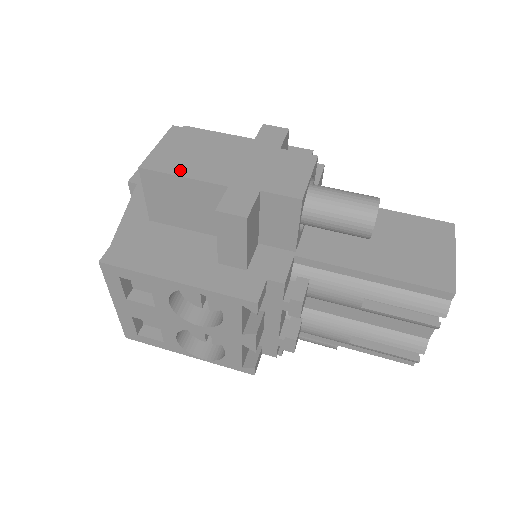
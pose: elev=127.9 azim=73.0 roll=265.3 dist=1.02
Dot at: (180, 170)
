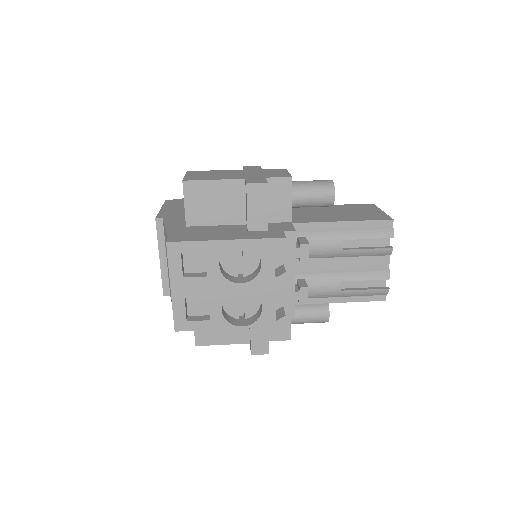
Dot at: (210, 179)
